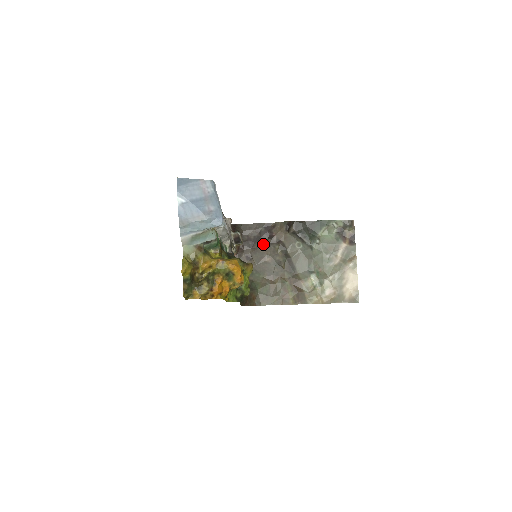
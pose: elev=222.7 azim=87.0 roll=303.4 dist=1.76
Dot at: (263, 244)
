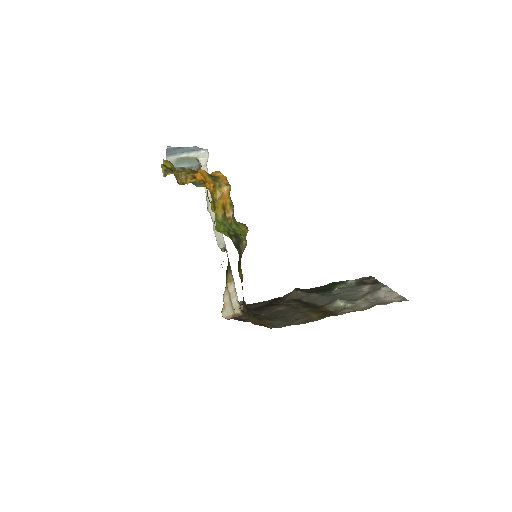
Dot at: (273, 305)
